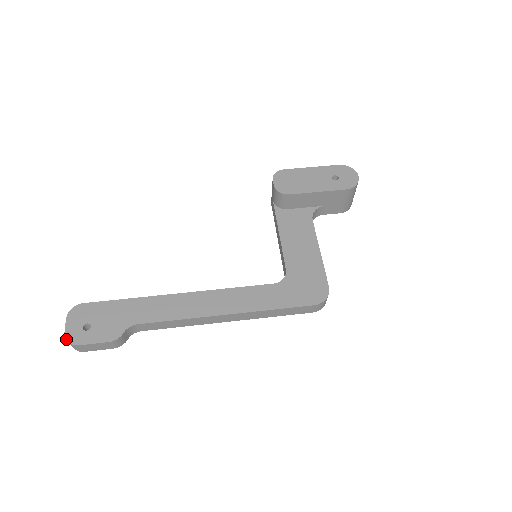
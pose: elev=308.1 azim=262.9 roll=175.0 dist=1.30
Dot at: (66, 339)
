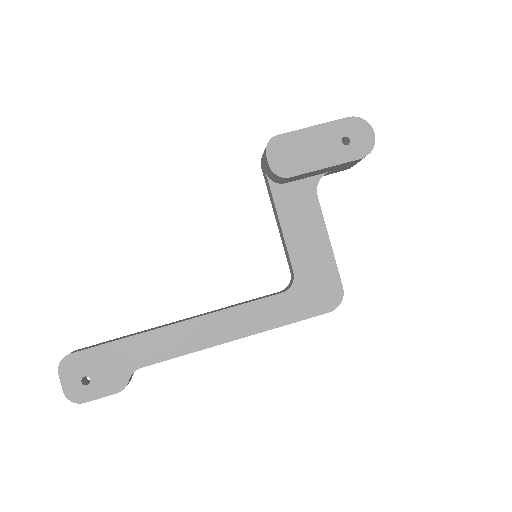
Dot at: (68, 399)
